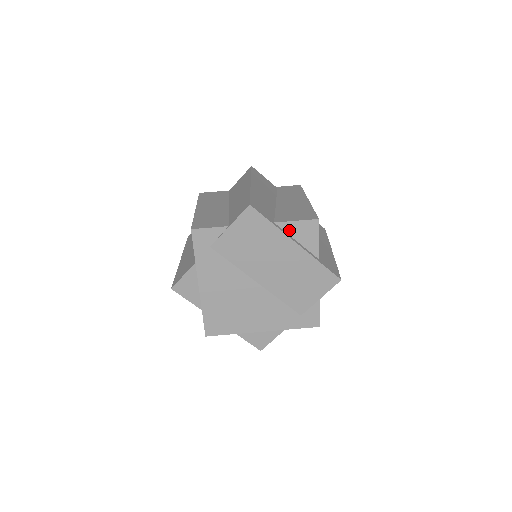
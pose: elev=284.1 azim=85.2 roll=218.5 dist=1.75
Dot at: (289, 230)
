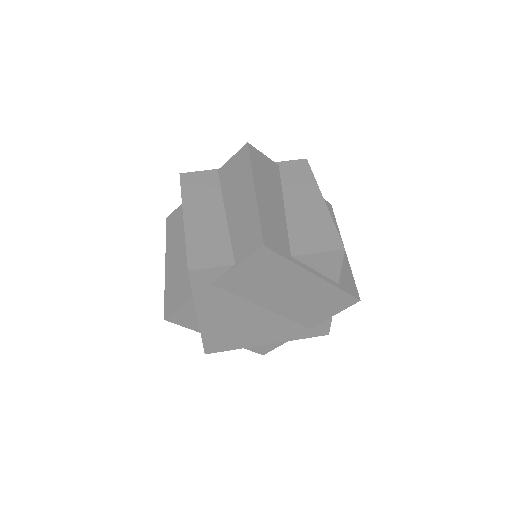
Dot at: (308, 262)
